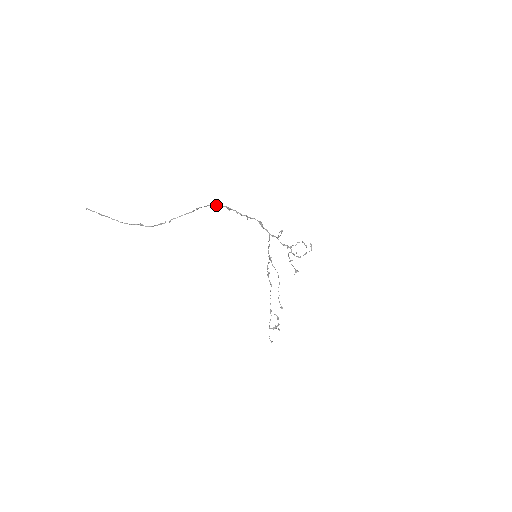
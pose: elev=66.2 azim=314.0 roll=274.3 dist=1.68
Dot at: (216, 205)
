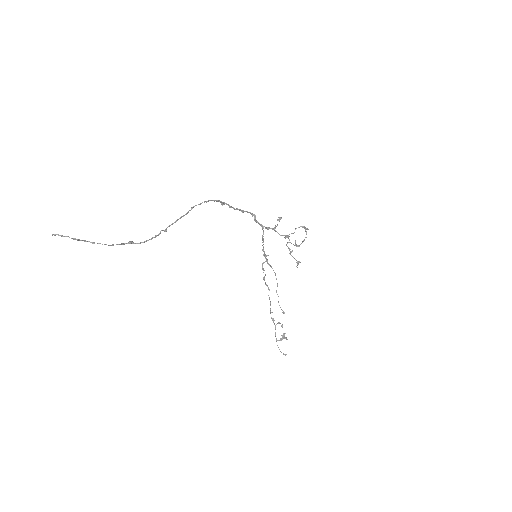
Dot at: (210, 200)
